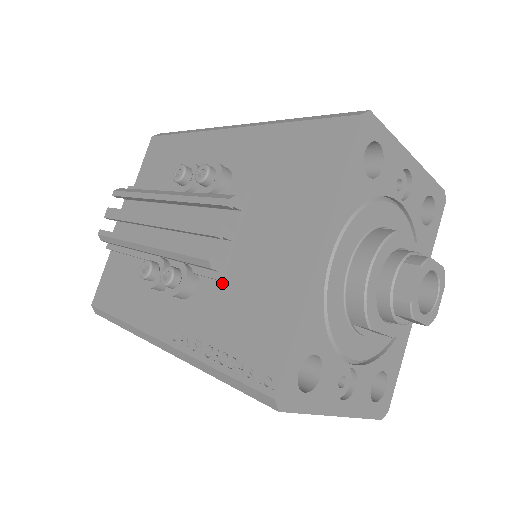
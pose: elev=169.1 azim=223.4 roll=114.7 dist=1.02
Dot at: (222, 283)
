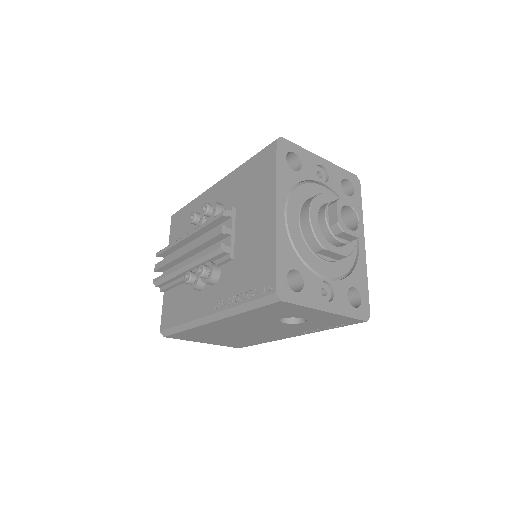
Dot at: (233, 260)
